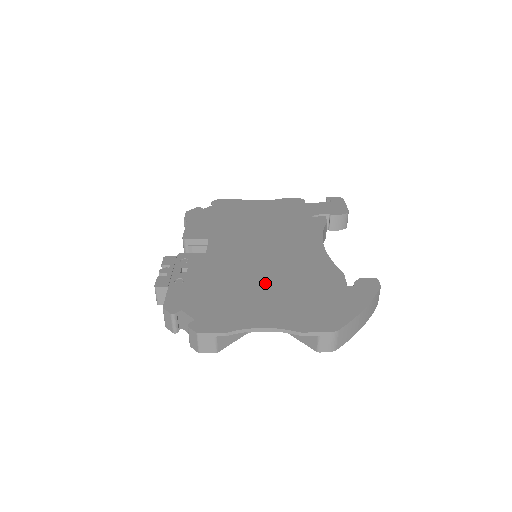
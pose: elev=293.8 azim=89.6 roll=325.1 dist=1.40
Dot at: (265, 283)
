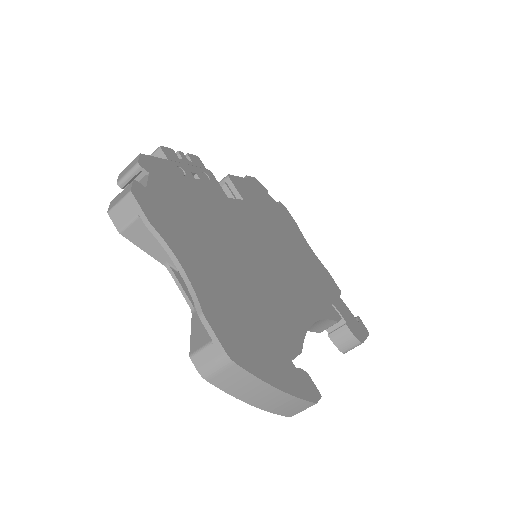
Dot at: (235, 263)
